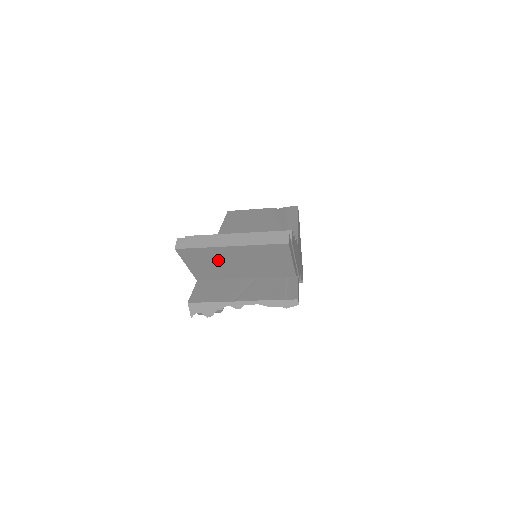
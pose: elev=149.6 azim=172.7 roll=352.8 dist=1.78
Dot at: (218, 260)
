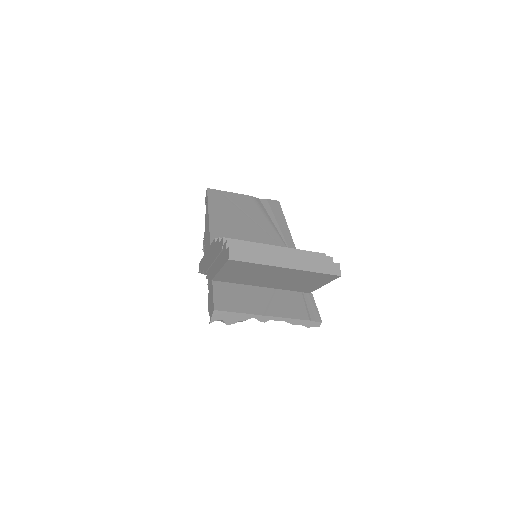
Dot at: (258, 273)
